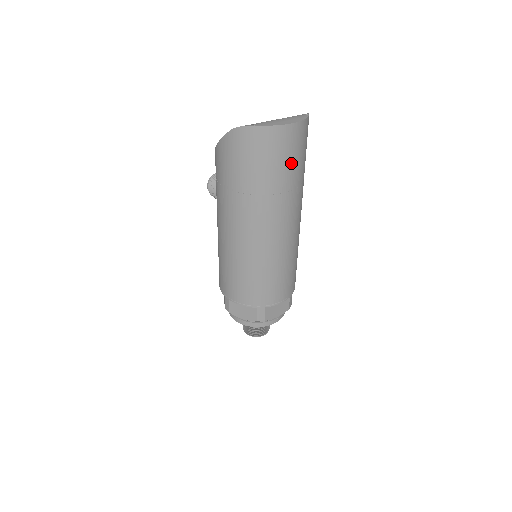
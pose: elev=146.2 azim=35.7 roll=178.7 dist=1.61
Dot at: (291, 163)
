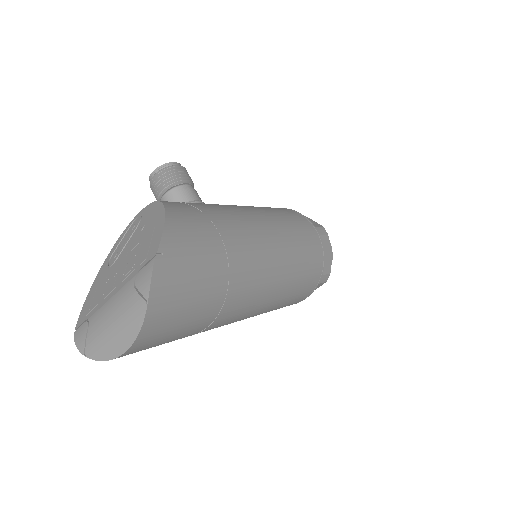
Dot at: (176, 336)
